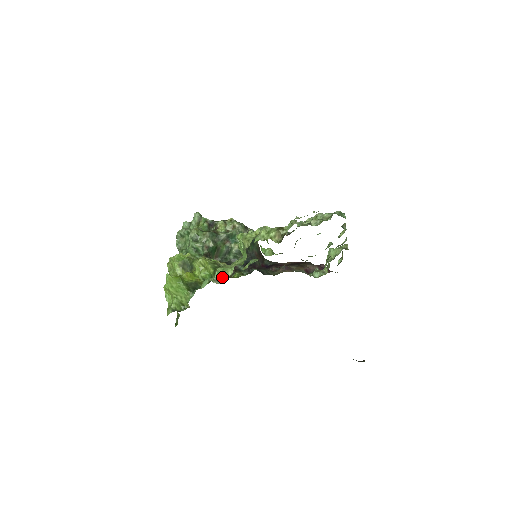
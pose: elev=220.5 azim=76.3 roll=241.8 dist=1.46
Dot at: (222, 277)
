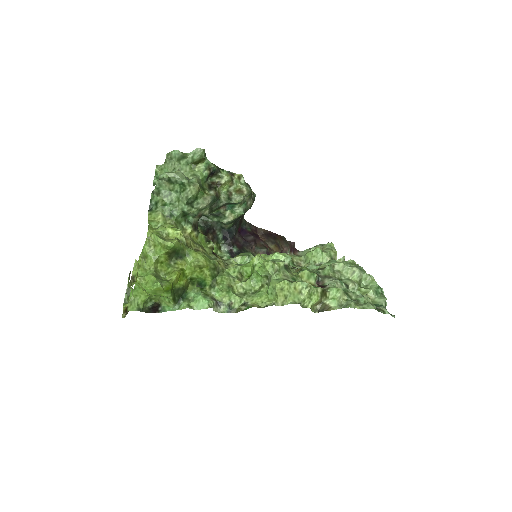
Dot at: (224, 303)
